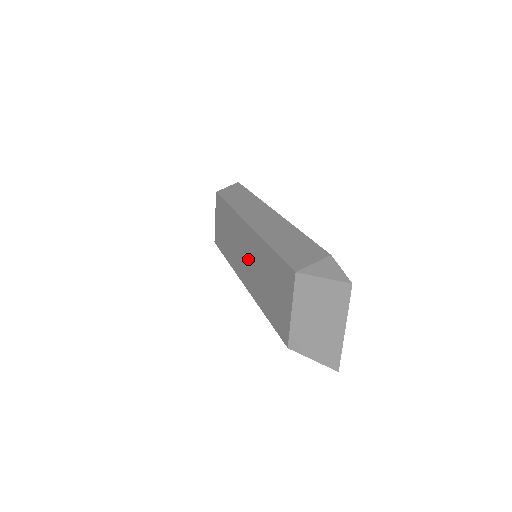
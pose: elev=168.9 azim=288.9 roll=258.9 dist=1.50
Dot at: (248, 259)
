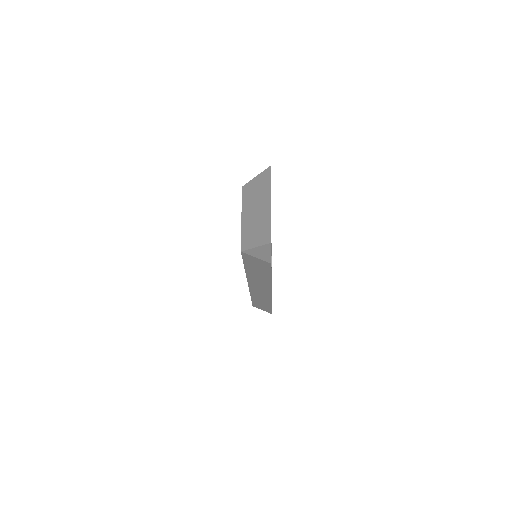
Dot at: occluded
